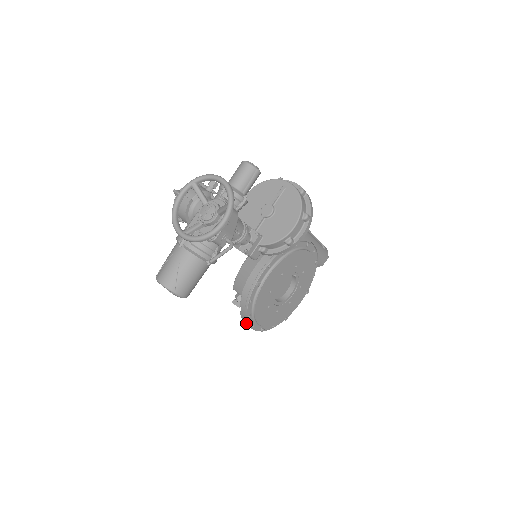
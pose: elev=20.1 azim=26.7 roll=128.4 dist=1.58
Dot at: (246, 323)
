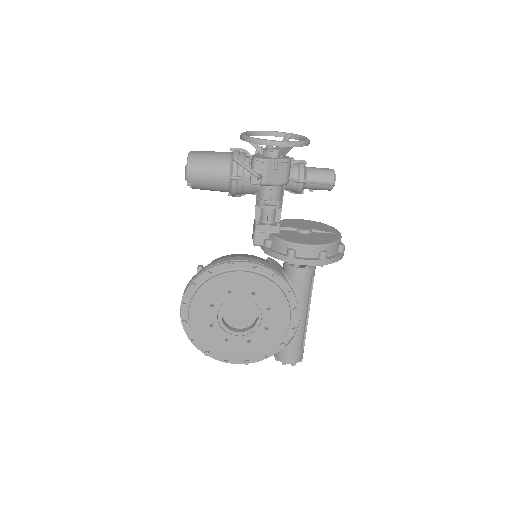
Dot at: (184, 291)
